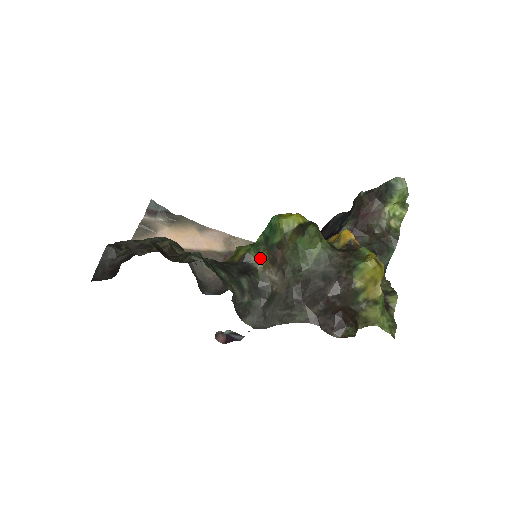
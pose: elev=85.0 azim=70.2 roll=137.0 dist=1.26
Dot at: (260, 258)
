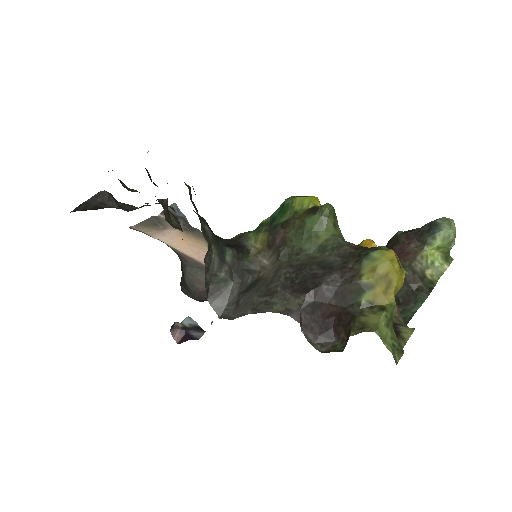
Dot at: (258, 240)
